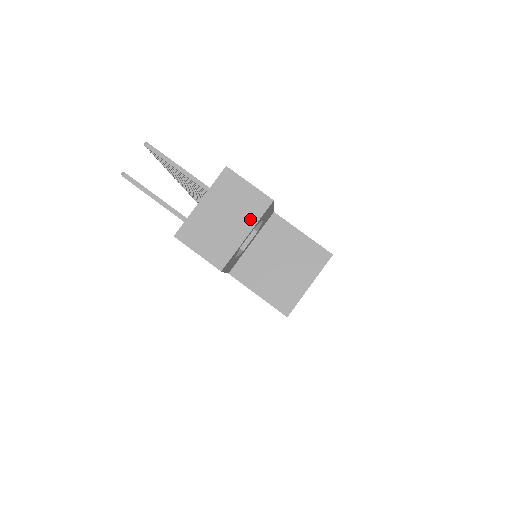
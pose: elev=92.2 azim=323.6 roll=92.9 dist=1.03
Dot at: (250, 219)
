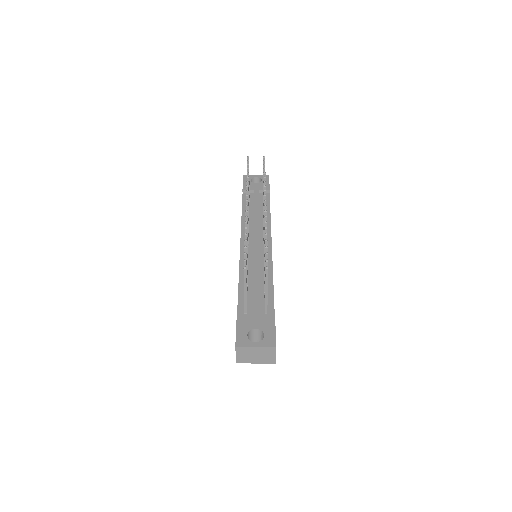
Dot at: (263, 361)
